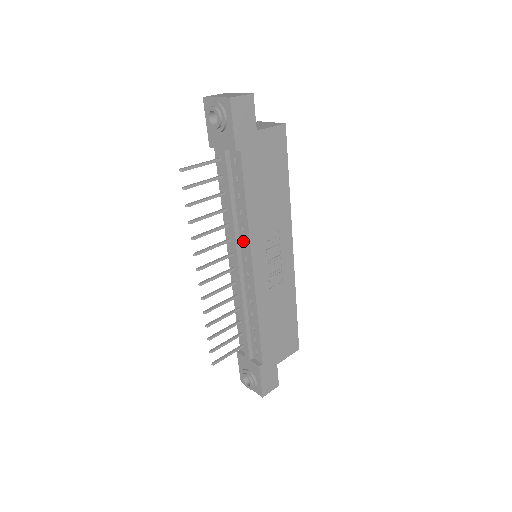
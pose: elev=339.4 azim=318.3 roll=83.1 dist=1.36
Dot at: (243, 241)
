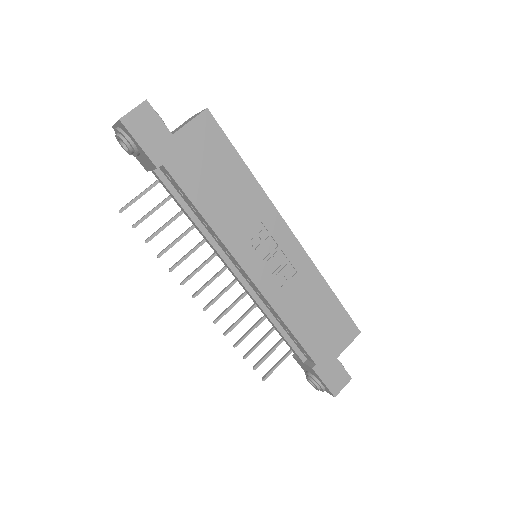
Dot at: (225, 250)
